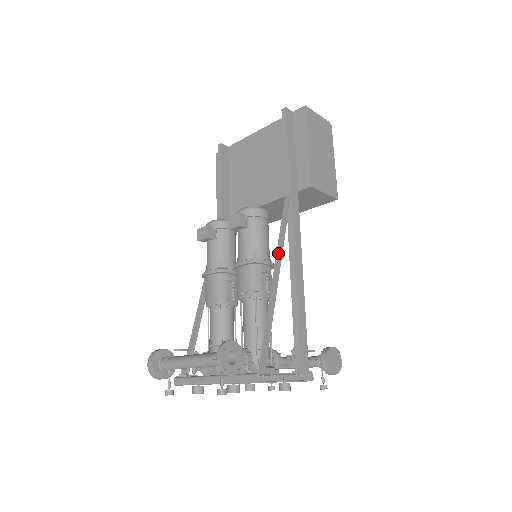
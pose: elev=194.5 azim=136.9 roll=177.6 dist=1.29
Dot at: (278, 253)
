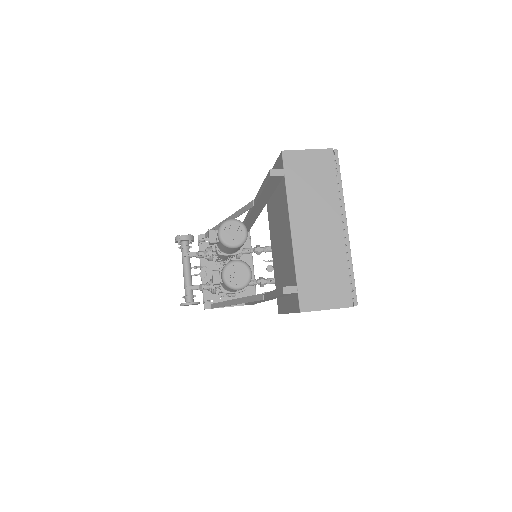
Dot at: (239, 300)
